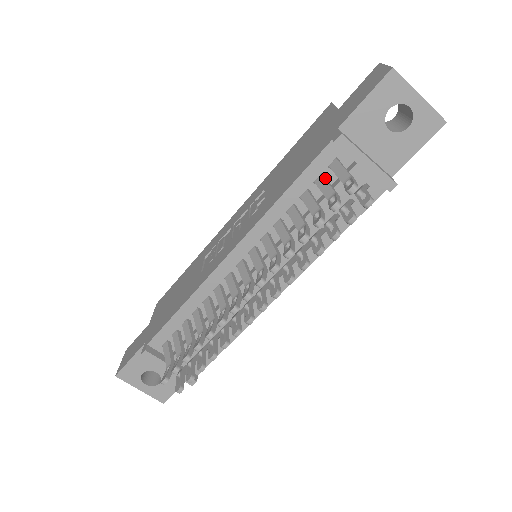
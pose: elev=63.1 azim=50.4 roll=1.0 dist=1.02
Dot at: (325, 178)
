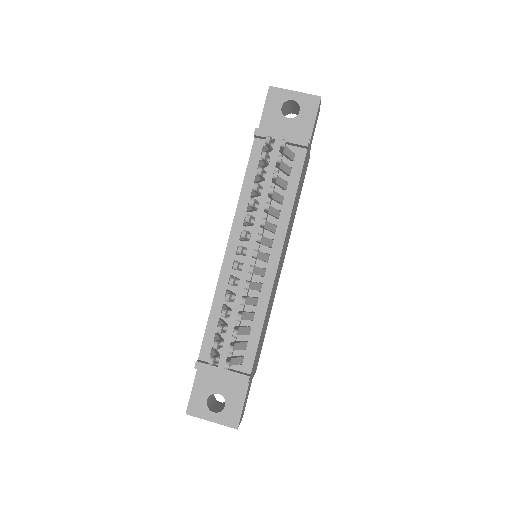
Dot at: occluded
